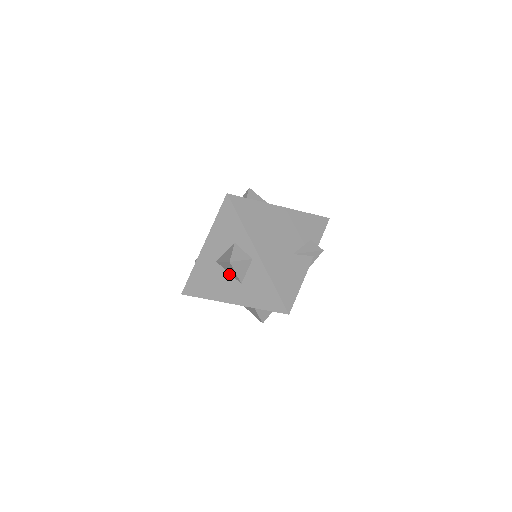
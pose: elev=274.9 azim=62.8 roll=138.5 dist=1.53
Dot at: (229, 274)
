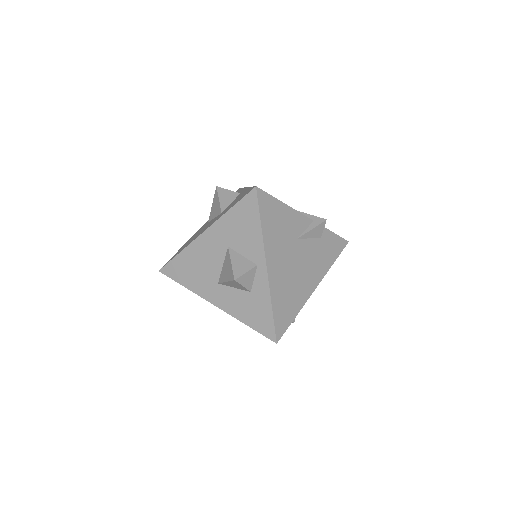
Dot at: (214, 218)
